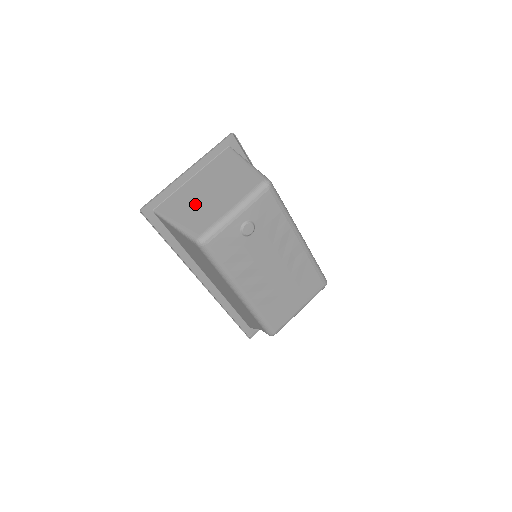
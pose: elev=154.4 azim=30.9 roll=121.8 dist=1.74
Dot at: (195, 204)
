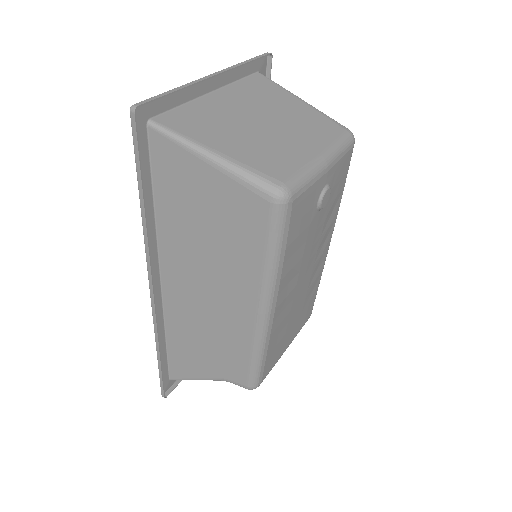
Dot at: (243, 132)
